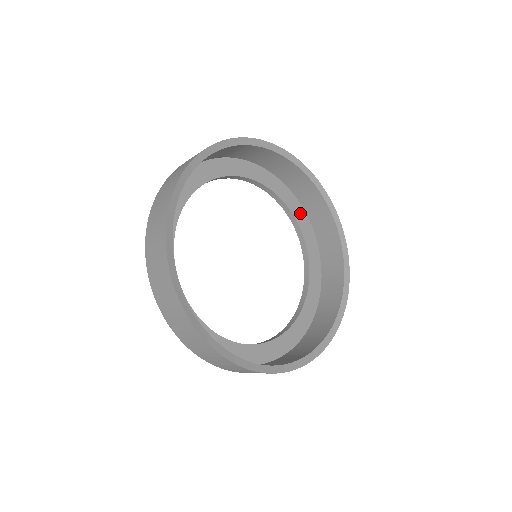
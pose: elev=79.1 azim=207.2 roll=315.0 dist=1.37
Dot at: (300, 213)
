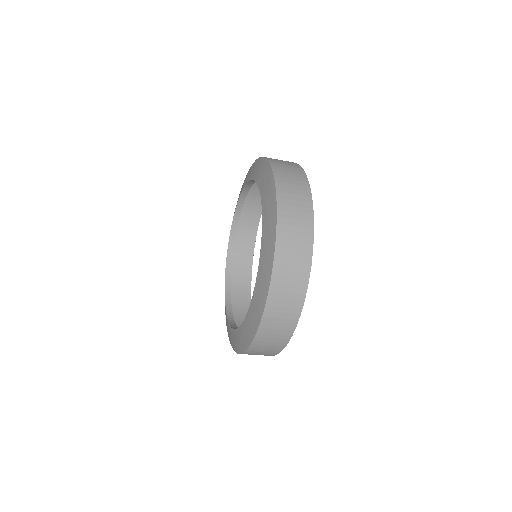
Dot at: occluded
